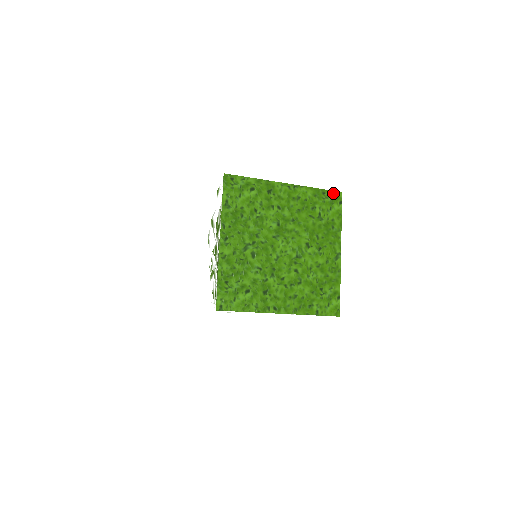
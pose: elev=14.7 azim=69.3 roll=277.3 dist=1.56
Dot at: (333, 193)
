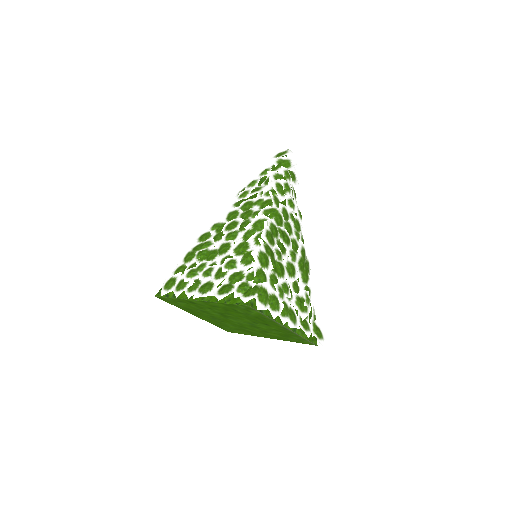
Dot at: (242, 306)
